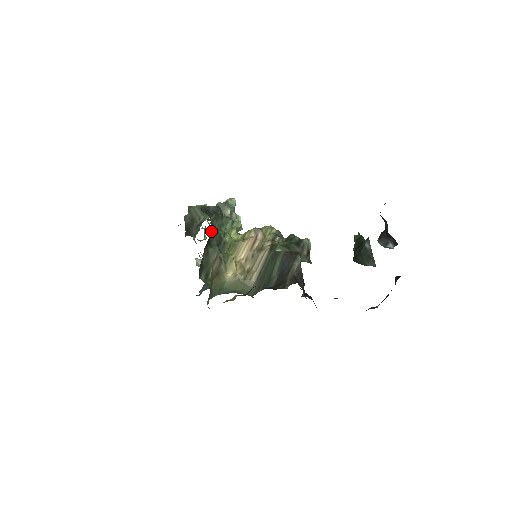
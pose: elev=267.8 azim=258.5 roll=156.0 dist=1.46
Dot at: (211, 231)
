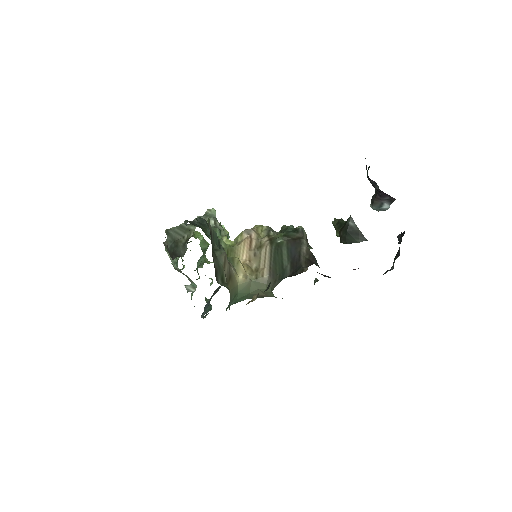
Dot at: occluded
